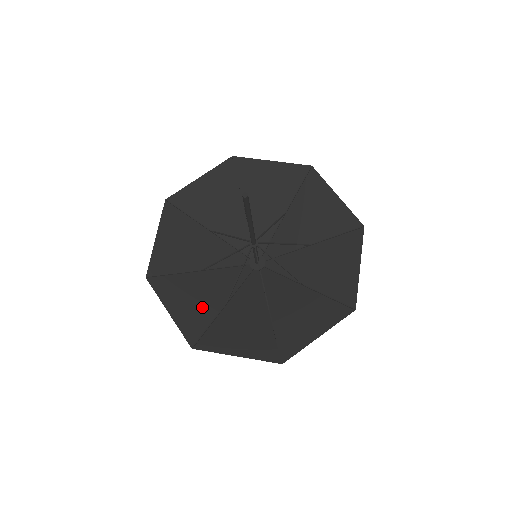
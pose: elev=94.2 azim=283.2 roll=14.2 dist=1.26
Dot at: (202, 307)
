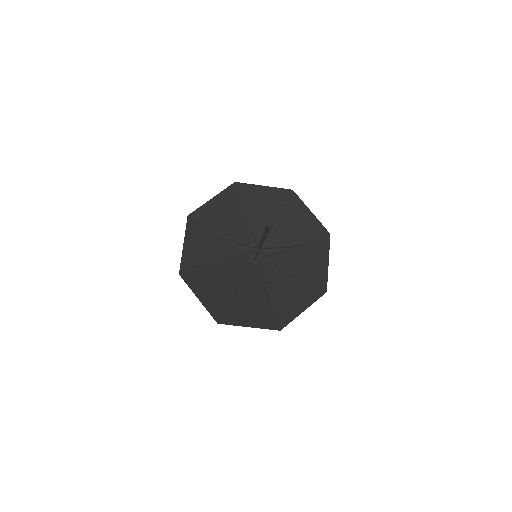
Dot at: (220, 294)
